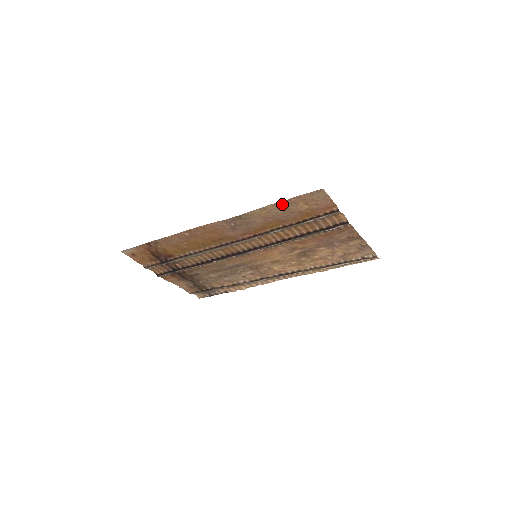
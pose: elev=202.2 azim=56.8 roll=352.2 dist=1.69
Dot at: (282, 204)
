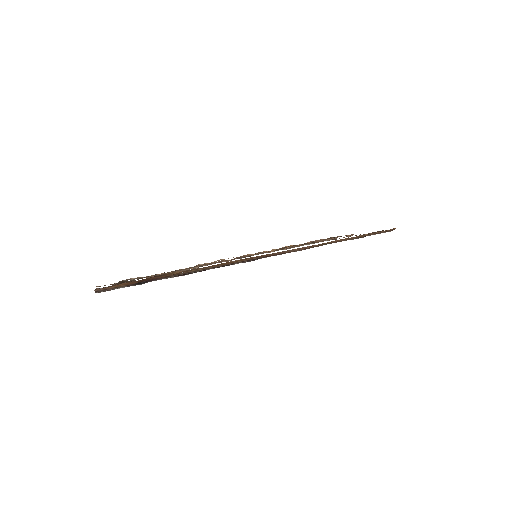
Dot at: occluded
